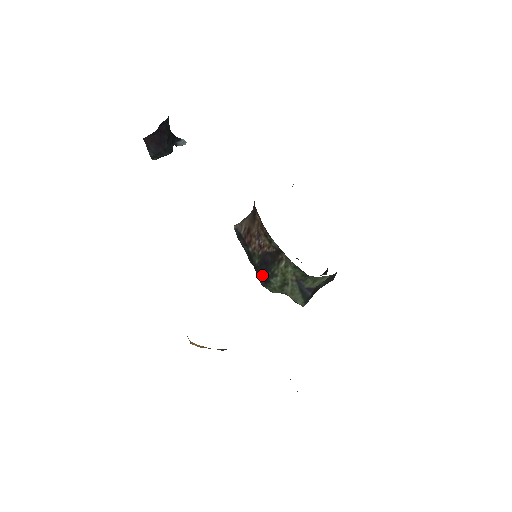
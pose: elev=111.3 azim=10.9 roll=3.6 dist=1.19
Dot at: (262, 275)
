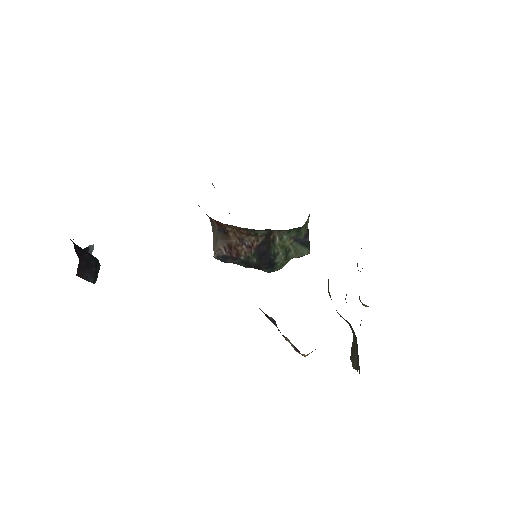
Dot at: (266, 265)
